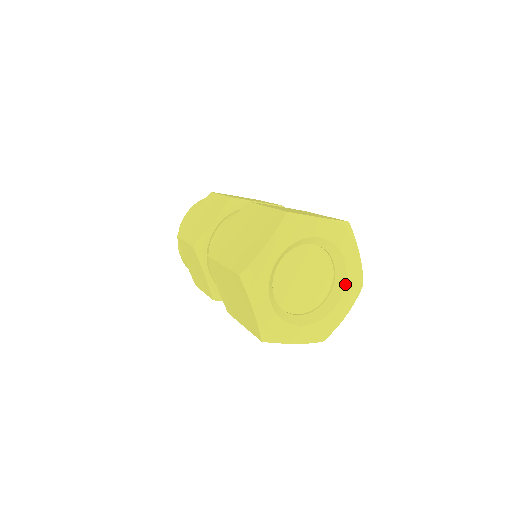
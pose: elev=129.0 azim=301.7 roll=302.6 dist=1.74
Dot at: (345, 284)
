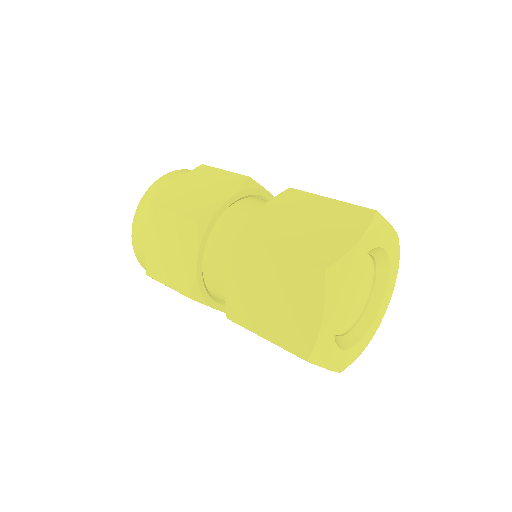
Dot at: (389, 265)
